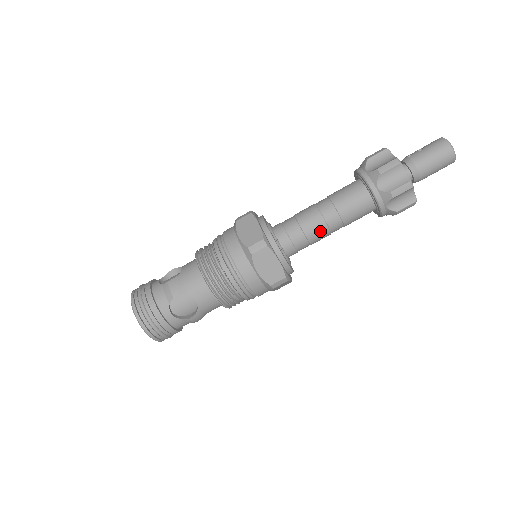
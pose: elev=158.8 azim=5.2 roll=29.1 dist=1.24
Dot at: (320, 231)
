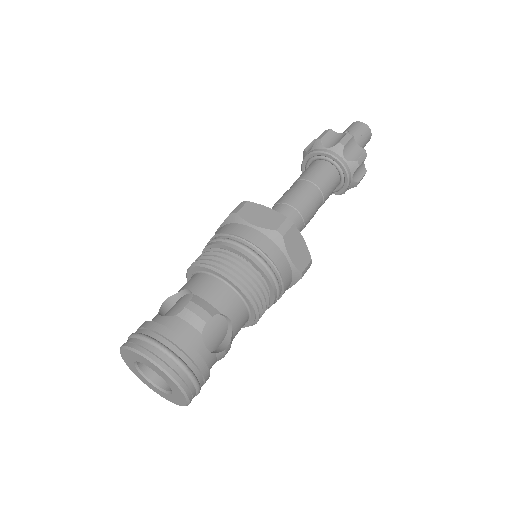
Dot at: (311, 211)
